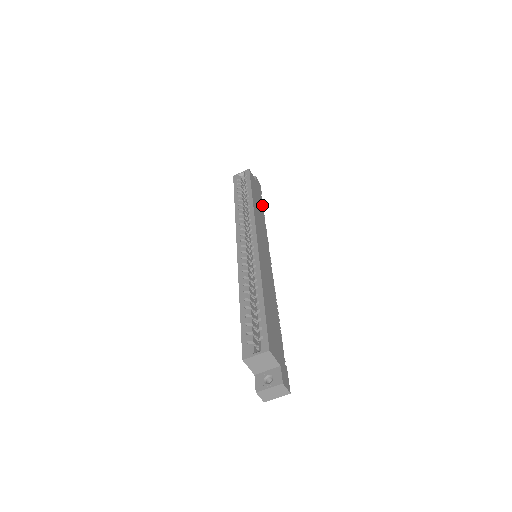
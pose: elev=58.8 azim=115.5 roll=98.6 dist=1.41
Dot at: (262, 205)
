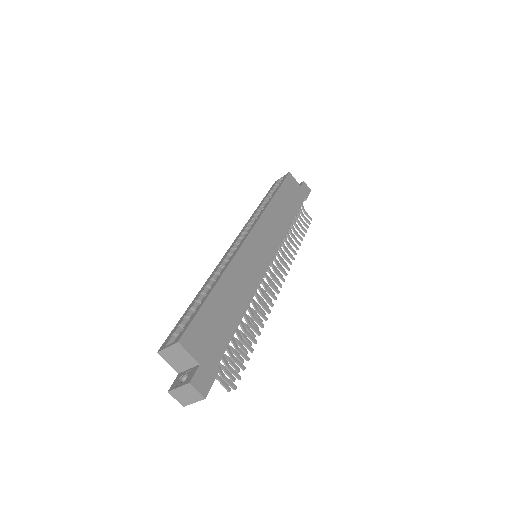
Dot at: (298, 208)
